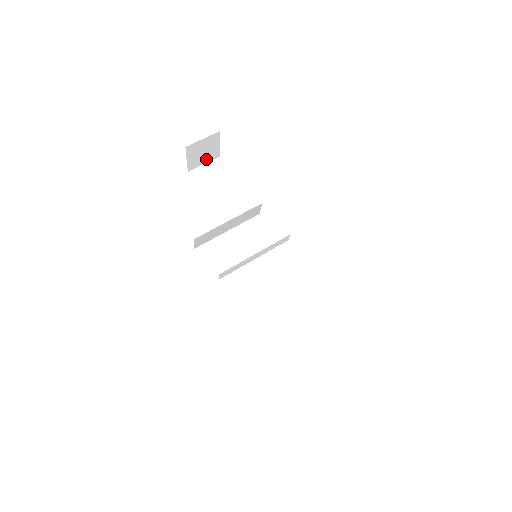
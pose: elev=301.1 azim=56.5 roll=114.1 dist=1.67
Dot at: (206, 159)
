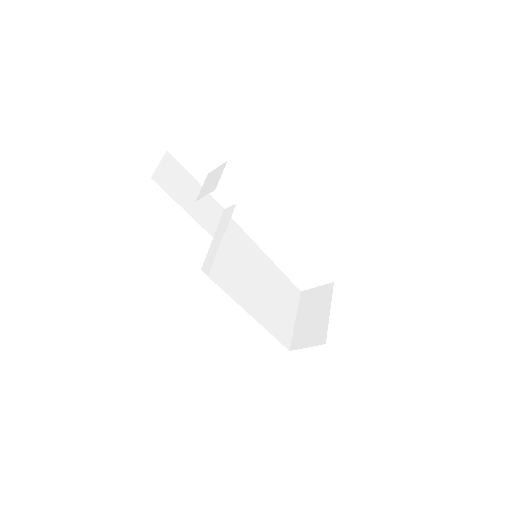
Dot at: occluded
